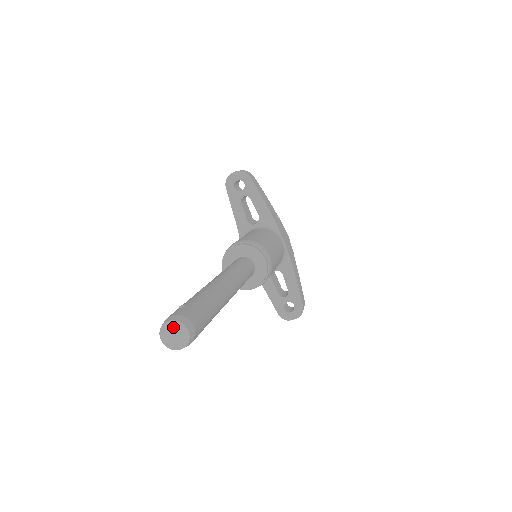
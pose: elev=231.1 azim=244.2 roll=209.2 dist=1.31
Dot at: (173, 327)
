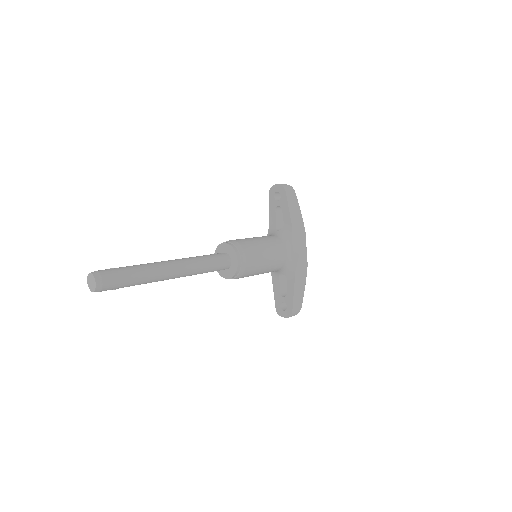
Dot at: (91, 277)
